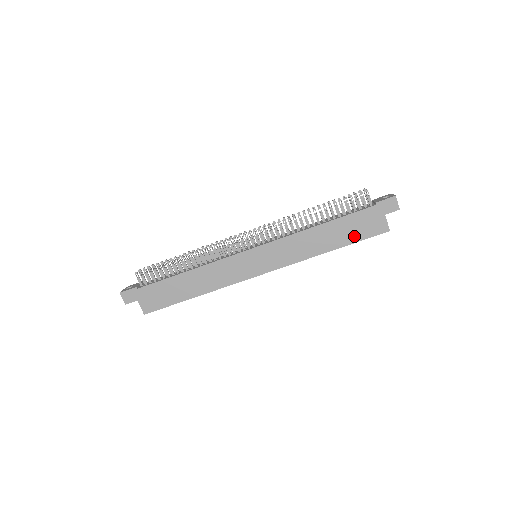
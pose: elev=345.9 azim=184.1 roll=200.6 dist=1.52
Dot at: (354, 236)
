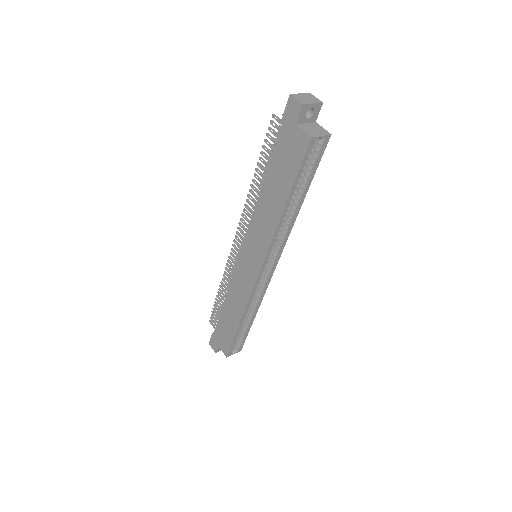
Dot at: (290, 174)
